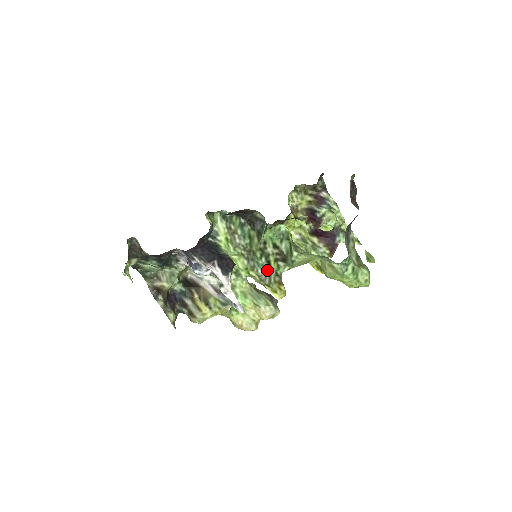
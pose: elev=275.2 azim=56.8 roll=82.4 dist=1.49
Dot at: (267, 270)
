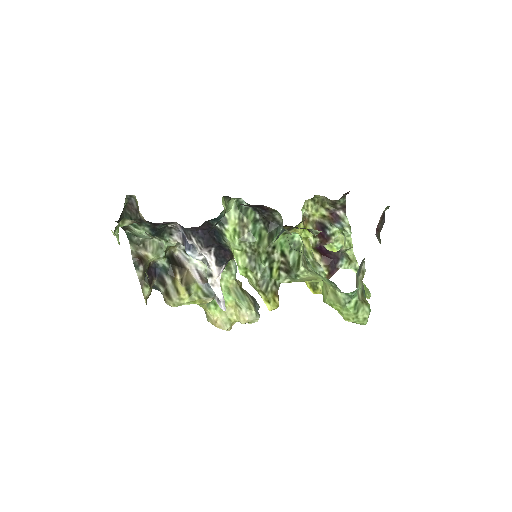
Dot at: (267, 276)
